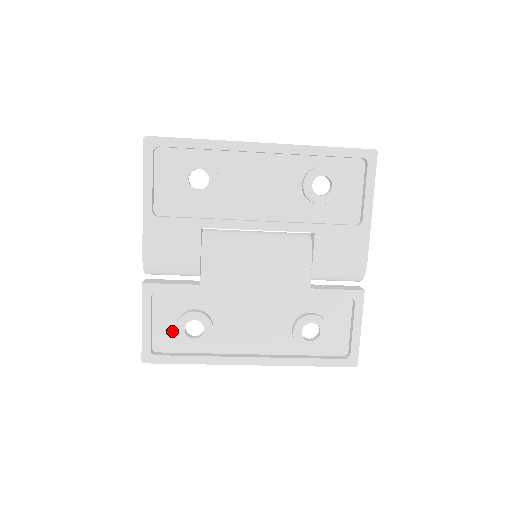
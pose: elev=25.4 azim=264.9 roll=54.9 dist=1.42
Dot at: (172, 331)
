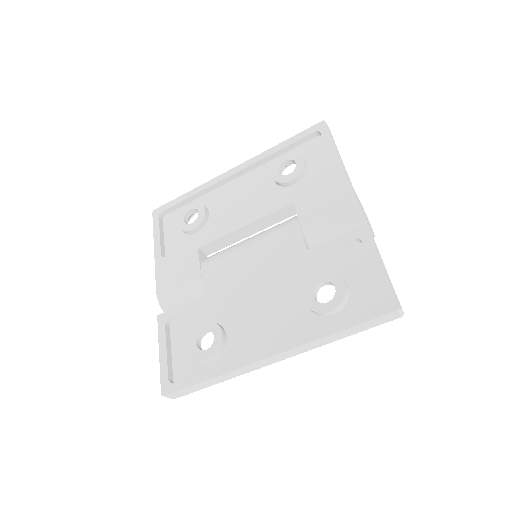
Dot at: (190, 355)
